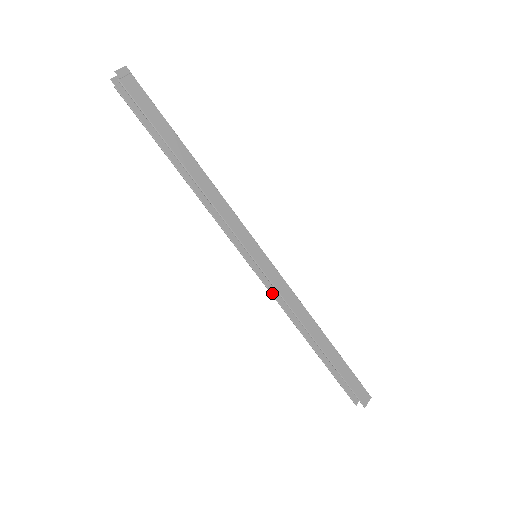
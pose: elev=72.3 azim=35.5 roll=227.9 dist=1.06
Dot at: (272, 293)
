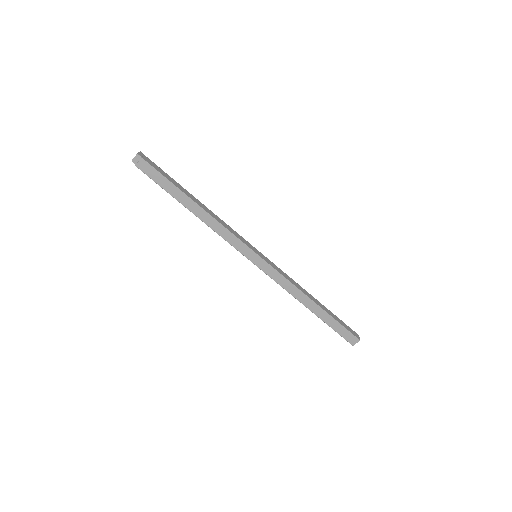
Dot at: occluded
